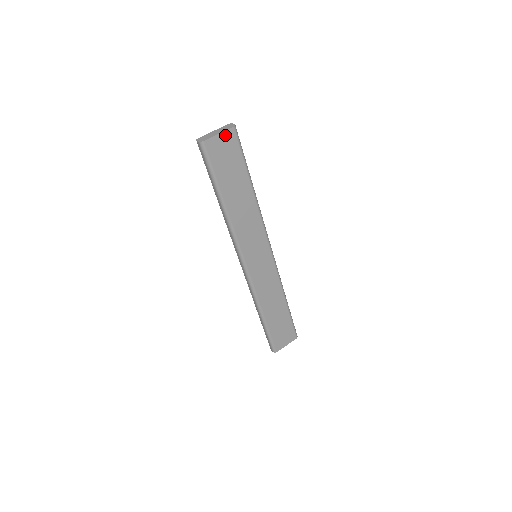
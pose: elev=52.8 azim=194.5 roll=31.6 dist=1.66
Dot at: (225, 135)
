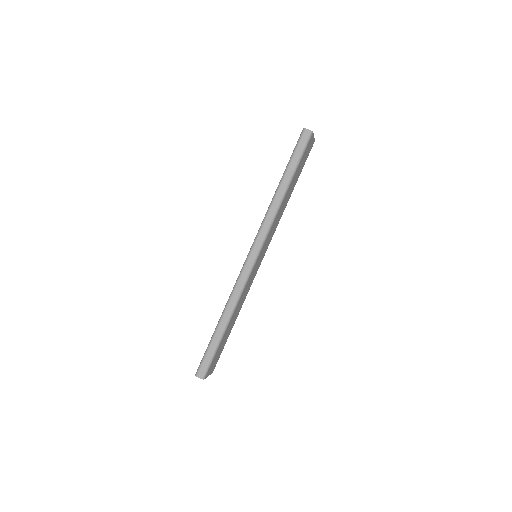
Dot at: (313, 141)
